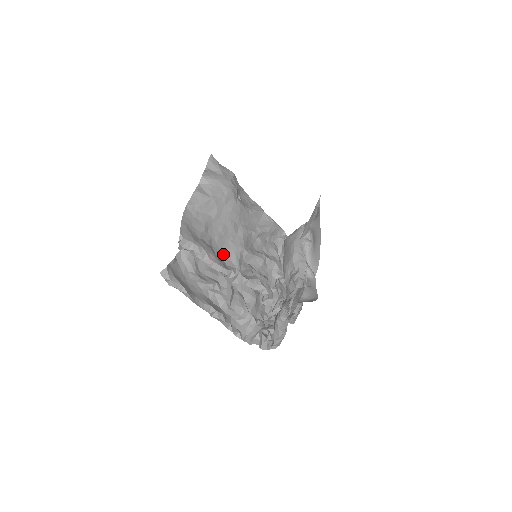
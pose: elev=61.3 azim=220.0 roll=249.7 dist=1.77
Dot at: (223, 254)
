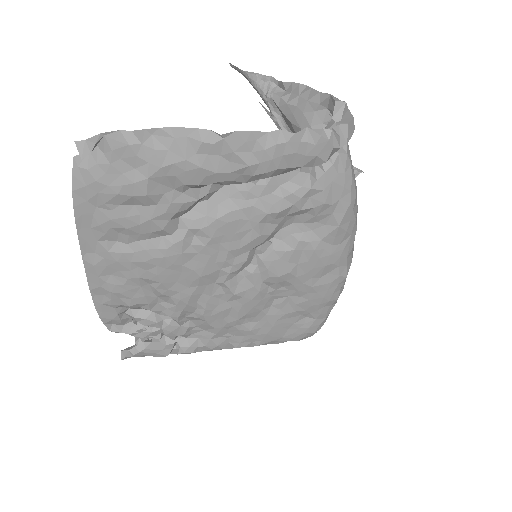
Dot at: occluded
